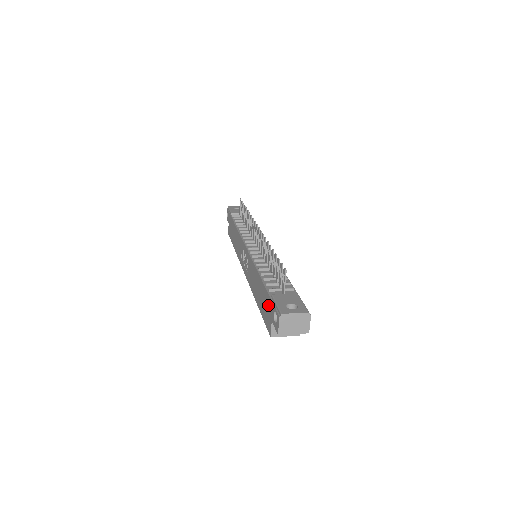
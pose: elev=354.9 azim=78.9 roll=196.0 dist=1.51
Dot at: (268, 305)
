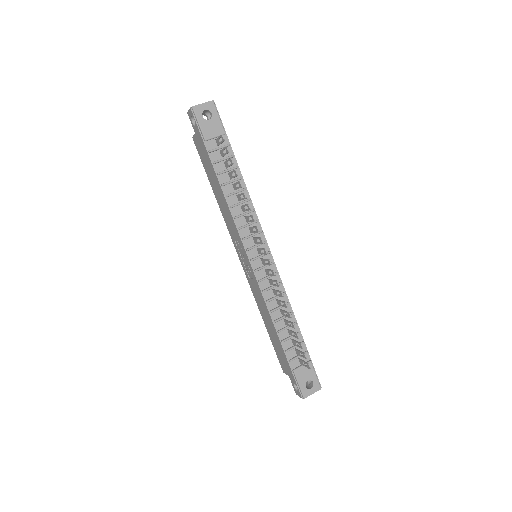
Dot at: (287, 366)
